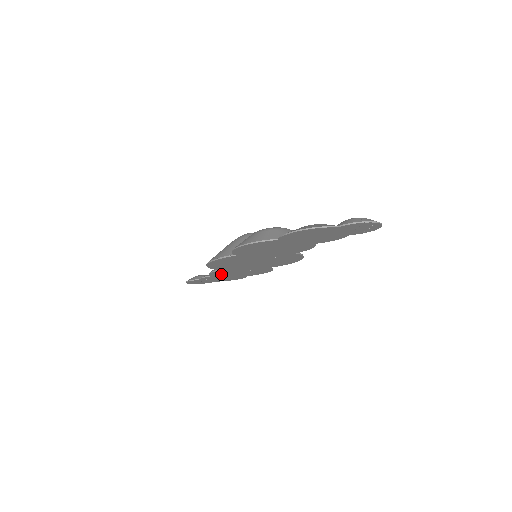
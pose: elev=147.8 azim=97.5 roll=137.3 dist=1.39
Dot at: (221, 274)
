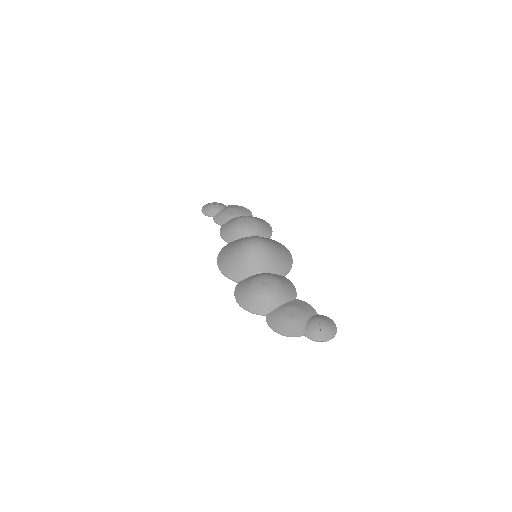
Dot at: occluded
